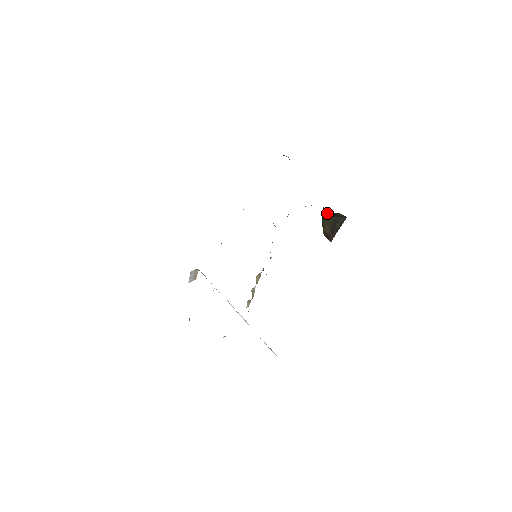
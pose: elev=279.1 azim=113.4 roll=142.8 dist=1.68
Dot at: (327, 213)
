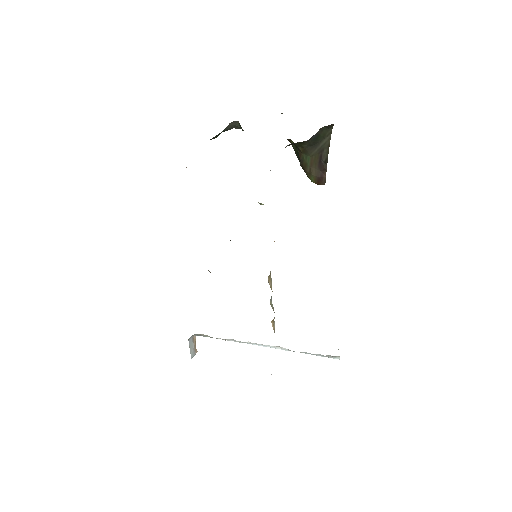
Dot at: (307, 150)
